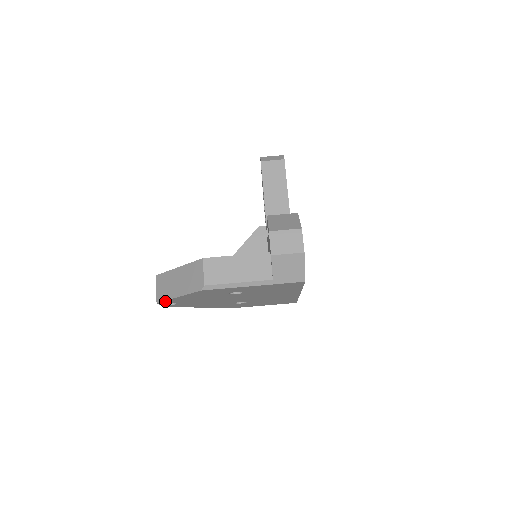
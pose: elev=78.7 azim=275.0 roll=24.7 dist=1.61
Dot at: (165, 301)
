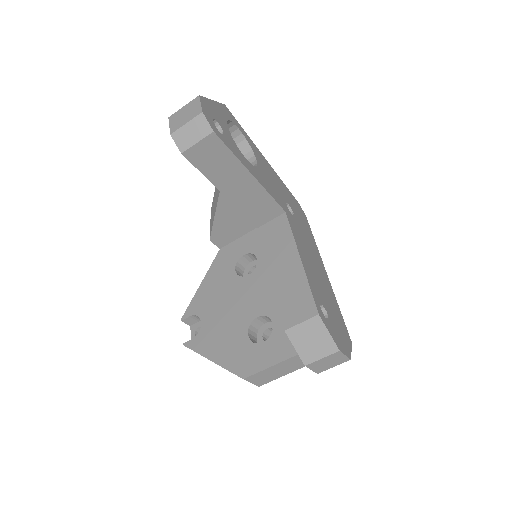
Dot at: occluded
